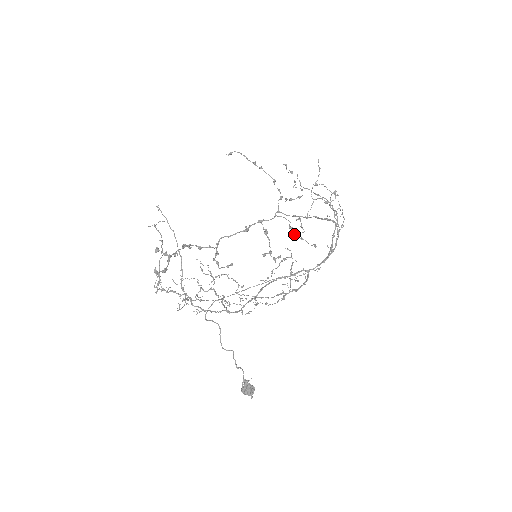
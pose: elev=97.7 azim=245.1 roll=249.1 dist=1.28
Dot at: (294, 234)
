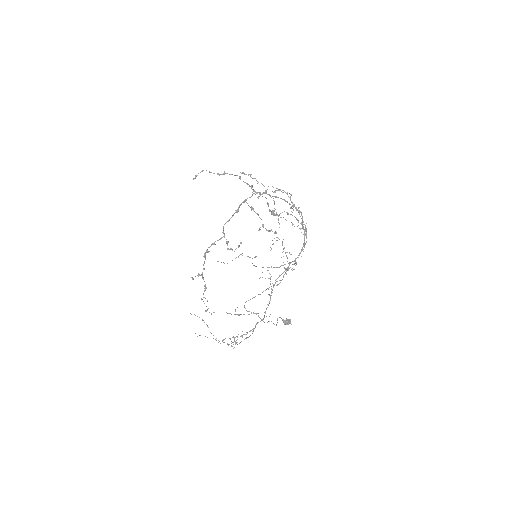
Dot at: occluded
